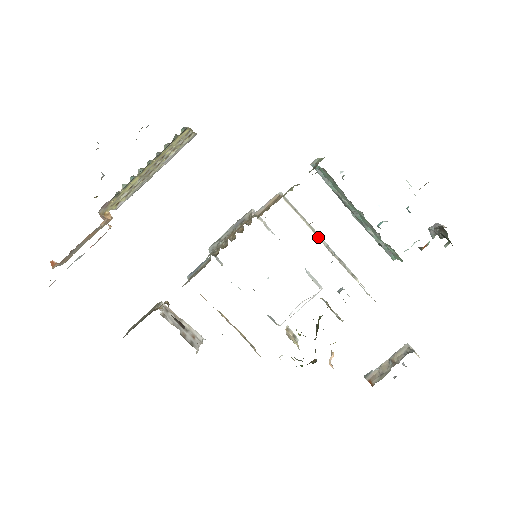
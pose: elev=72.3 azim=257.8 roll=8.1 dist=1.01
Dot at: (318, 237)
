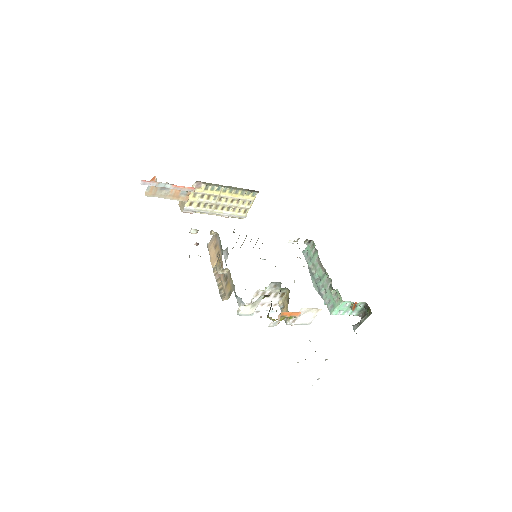
Dot at: occluded
